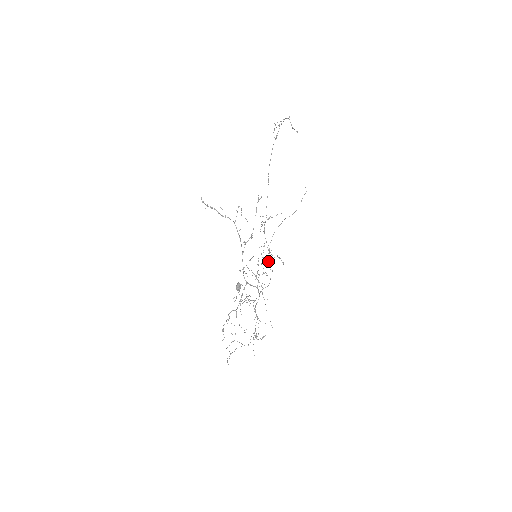
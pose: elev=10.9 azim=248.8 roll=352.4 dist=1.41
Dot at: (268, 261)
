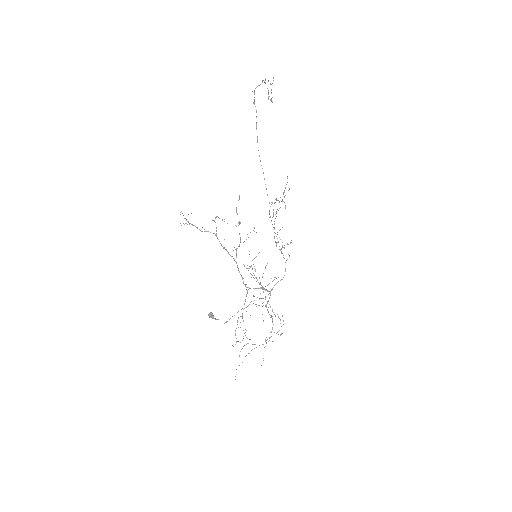
Dot at: occluded
